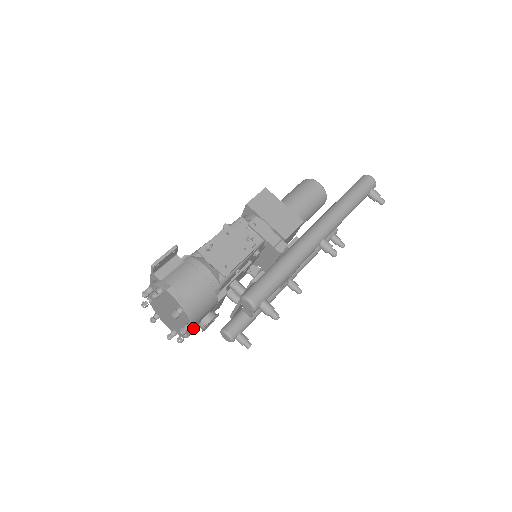
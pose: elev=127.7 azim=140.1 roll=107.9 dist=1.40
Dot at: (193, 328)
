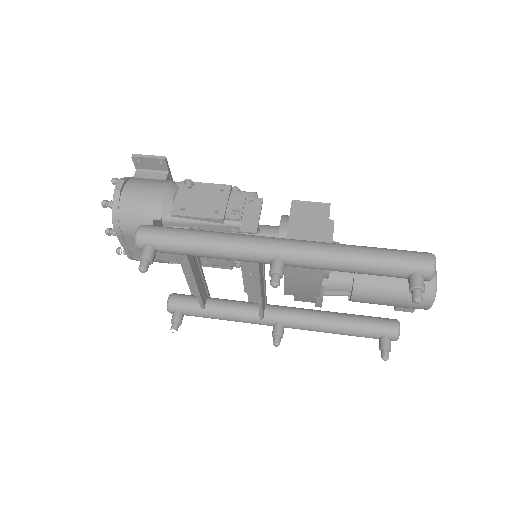
Dot at: (123, 241)
